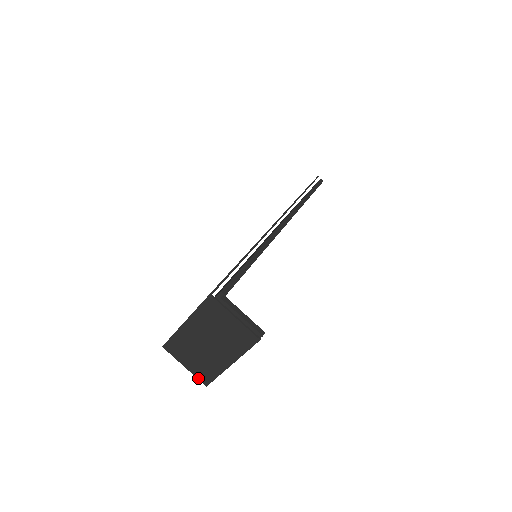
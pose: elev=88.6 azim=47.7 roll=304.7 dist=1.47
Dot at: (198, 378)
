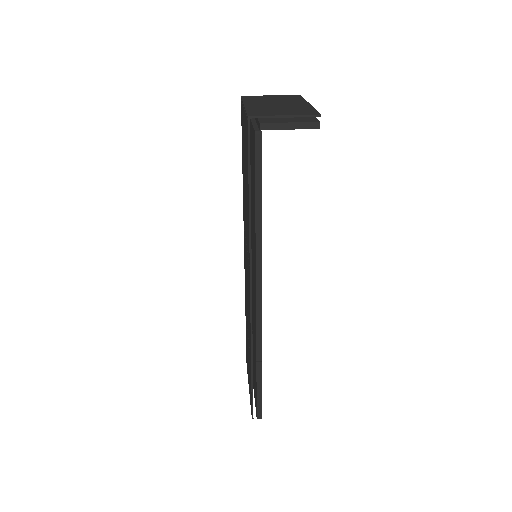
Dot at: (306, 114)
